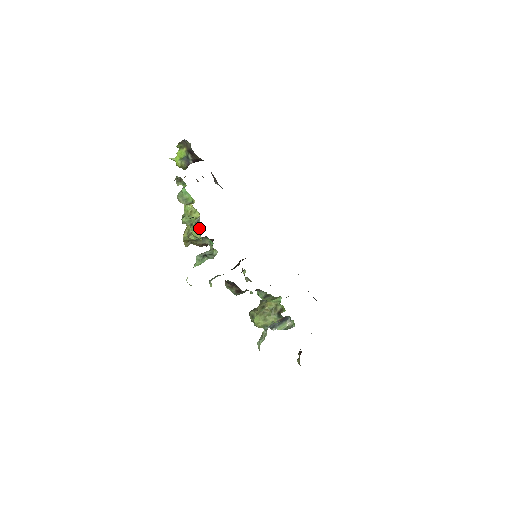
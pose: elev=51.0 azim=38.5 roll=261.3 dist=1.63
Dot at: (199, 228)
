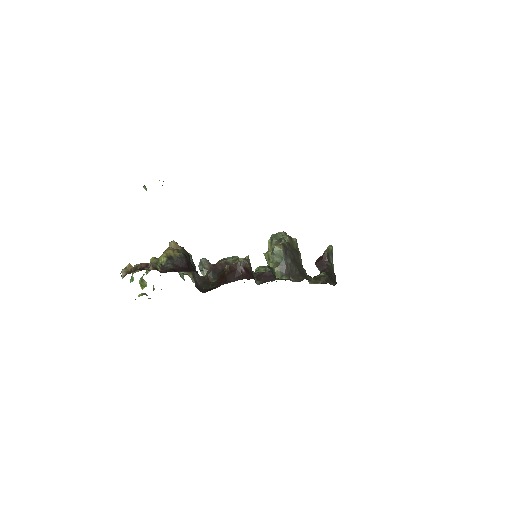
Dot at: occluded
